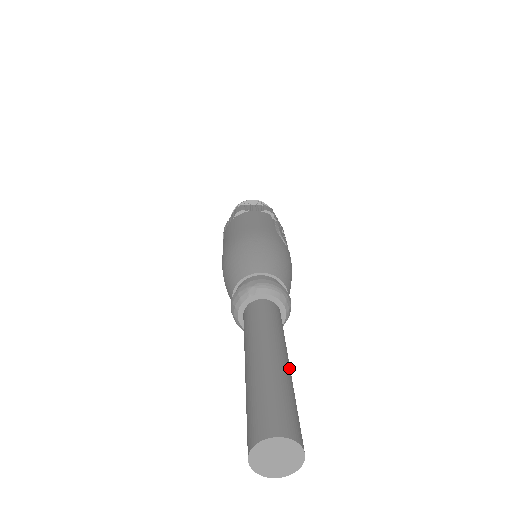
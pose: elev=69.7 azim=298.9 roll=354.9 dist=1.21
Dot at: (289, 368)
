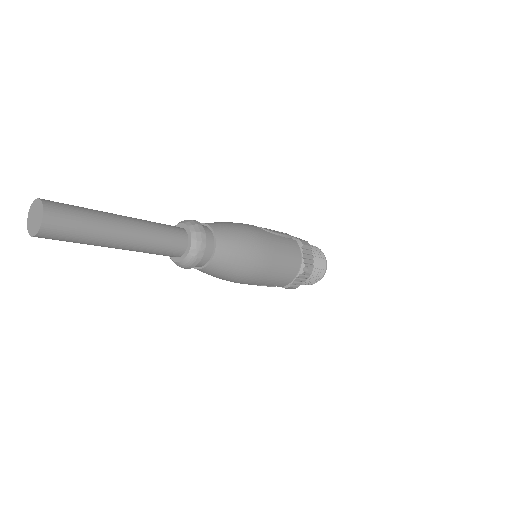
Dot at: (116, 215)
